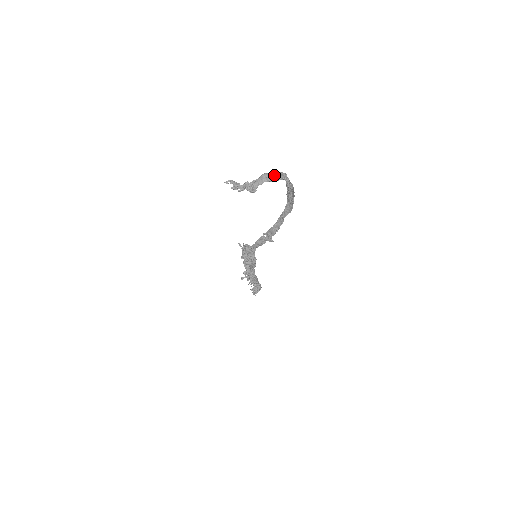
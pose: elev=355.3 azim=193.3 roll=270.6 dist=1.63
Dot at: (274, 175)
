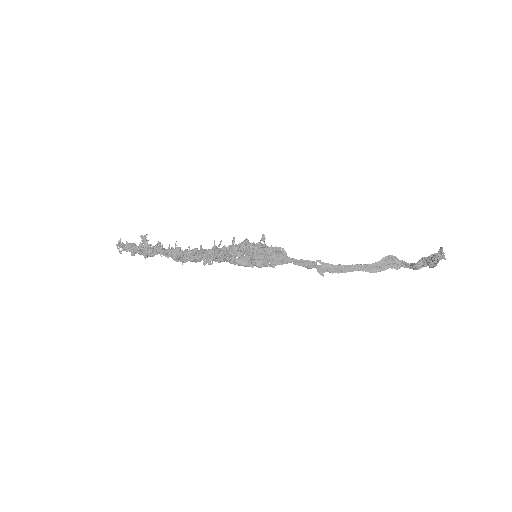
Dot at: occluded
